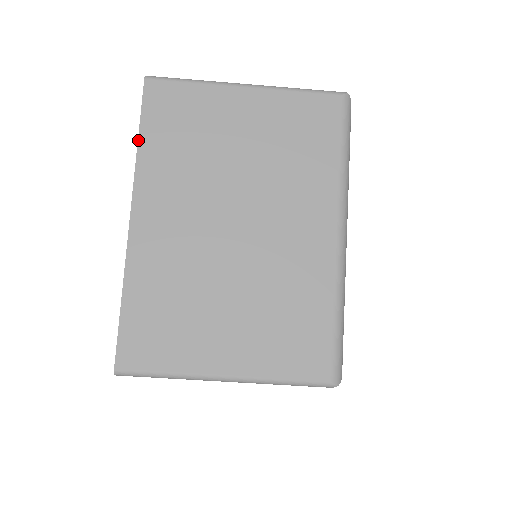
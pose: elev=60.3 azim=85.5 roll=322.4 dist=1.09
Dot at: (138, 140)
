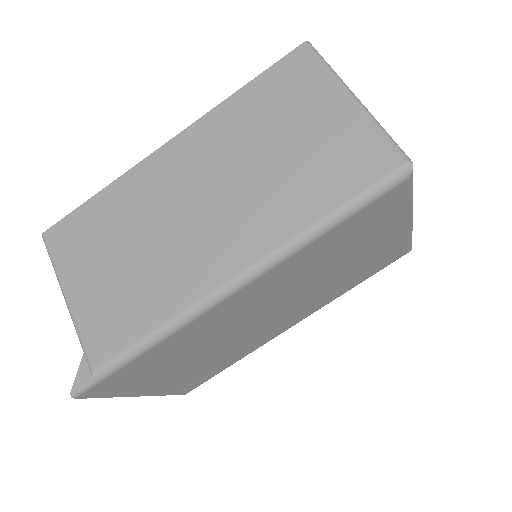
Dot at: occluded
